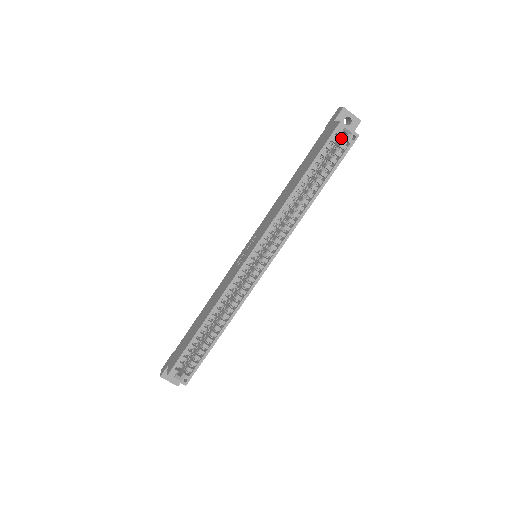
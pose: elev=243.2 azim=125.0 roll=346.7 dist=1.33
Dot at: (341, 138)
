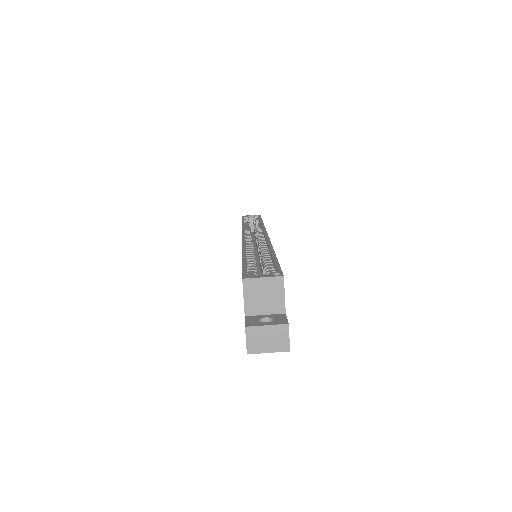
Dot at: (253, 227)
